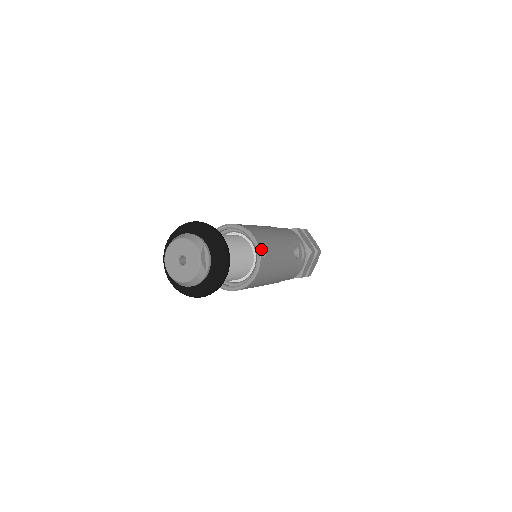
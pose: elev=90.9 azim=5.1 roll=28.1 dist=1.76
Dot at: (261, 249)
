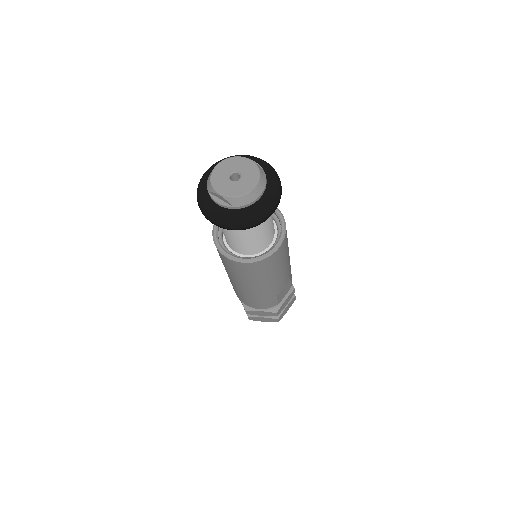
Dot at: occluded
